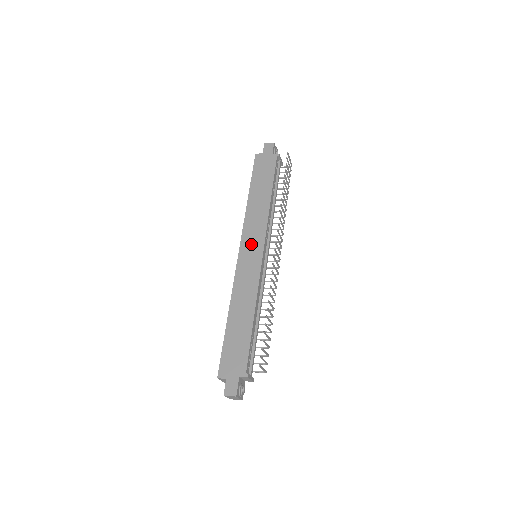
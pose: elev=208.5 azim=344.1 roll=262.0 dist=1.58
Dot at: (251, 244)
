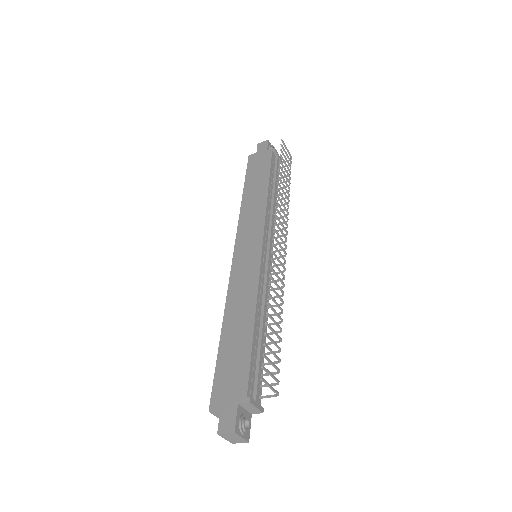
Dot at: (247, 242)
